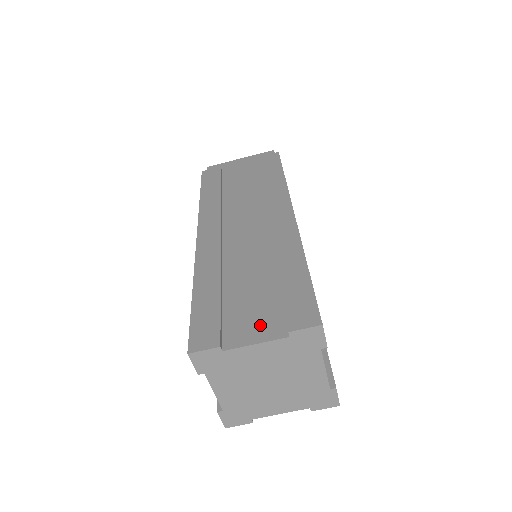
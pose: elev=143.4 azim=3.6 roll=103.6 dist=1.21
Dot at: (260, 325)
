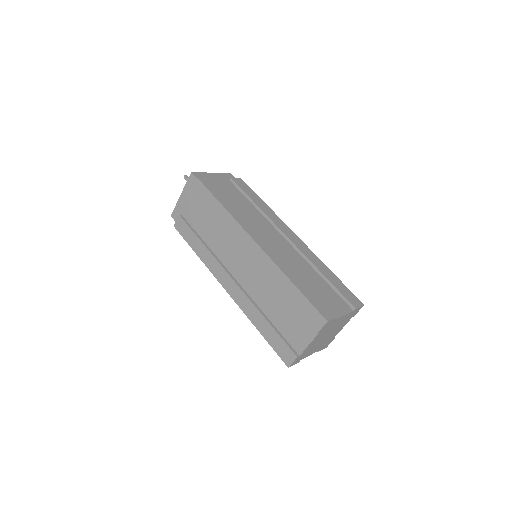
Dot at: (338, 305)
